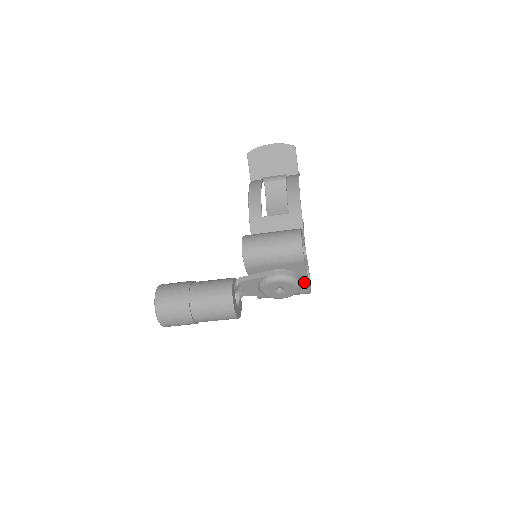
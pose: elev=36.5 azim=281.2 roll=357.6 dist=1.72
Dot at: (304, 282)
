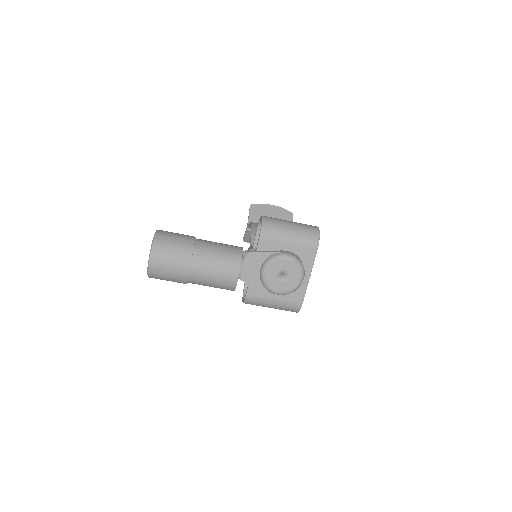
Dot at: (303, 284)
